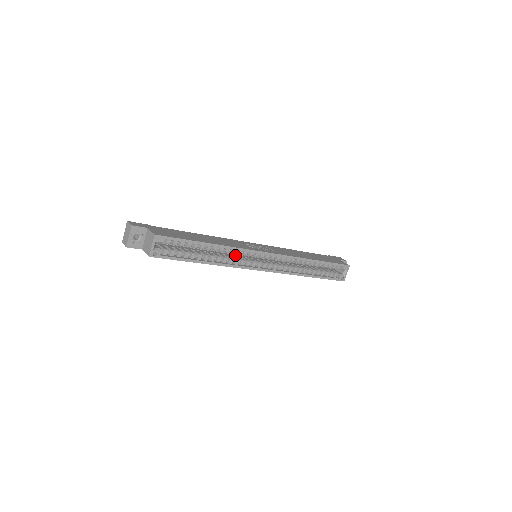
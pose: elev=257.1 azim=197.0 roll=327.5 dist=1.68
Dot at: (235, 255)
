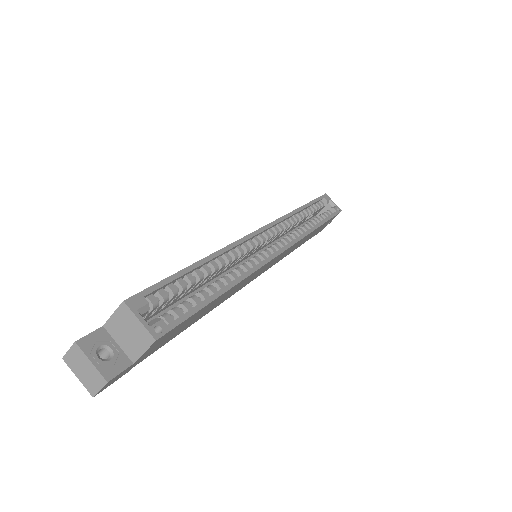
Dot at: occluded
